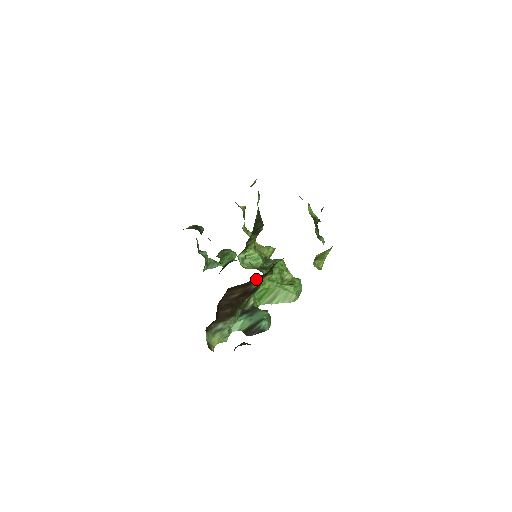
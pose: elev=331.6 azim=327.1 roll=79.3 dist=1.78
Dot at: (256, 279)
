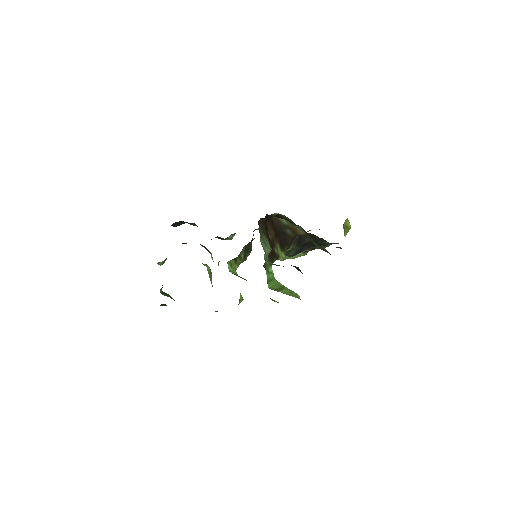
Dot at: (280, 242)
